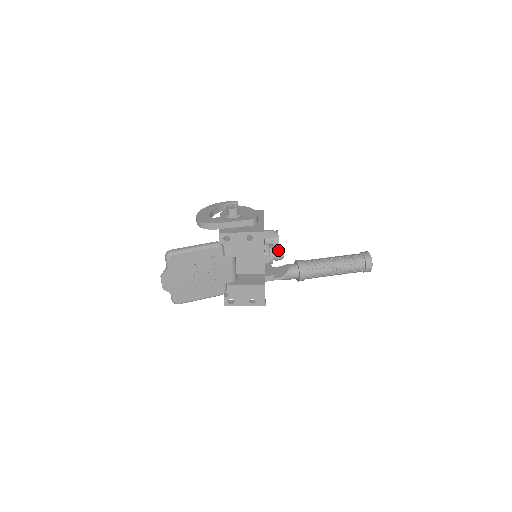
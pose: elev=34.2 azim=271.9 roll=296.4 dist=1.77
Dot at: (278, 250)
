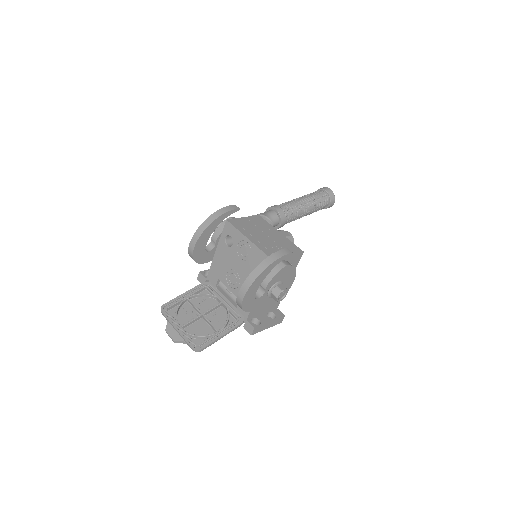
Dot at: occluded
